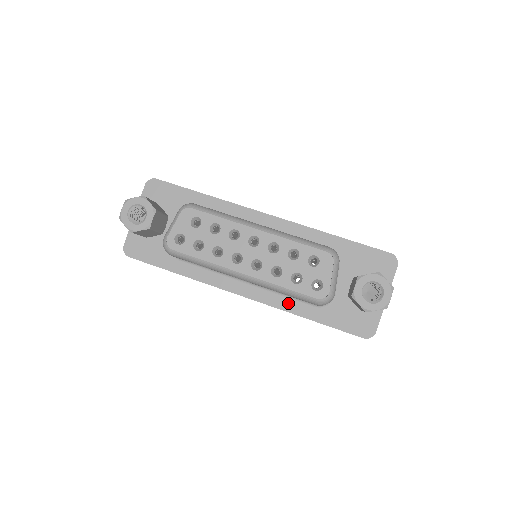
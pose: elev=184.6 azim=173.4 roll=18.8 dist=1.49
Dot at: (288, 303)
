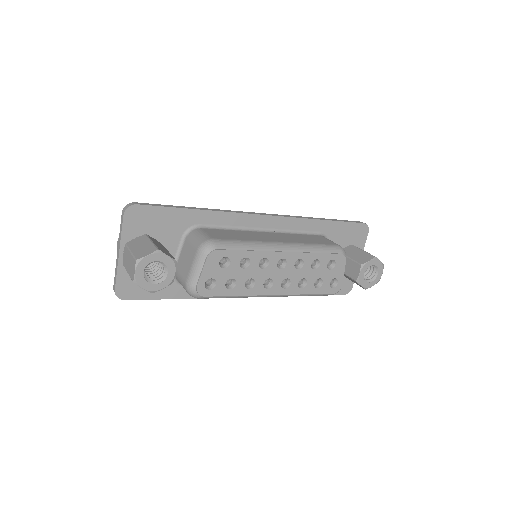
Dot at: occluded
